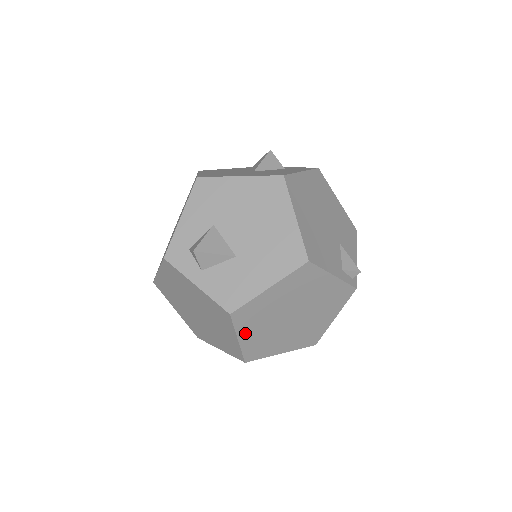
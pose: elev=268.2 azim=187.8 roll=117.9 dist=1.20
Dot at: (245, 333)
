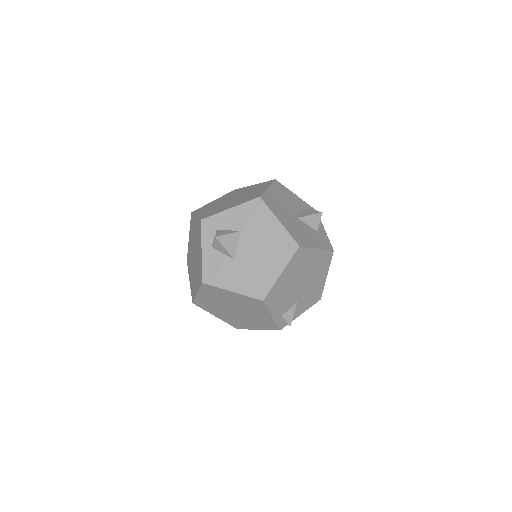
Dot at: (203, 294)
